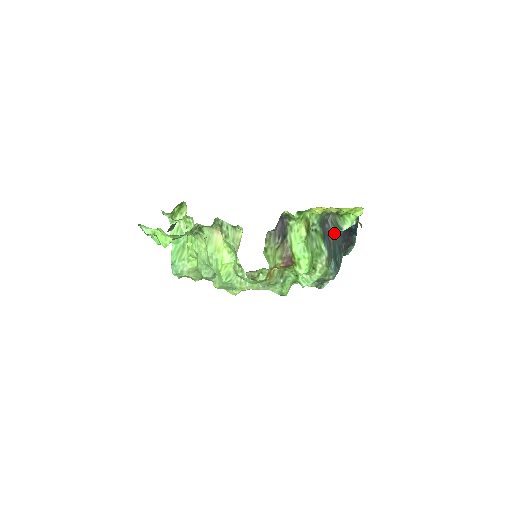
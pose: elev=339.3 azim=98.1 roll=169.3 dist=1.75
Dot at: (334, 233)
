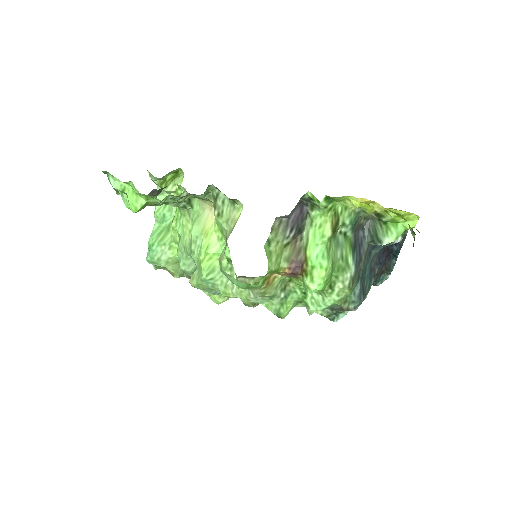
Dot at: (368, 247)
